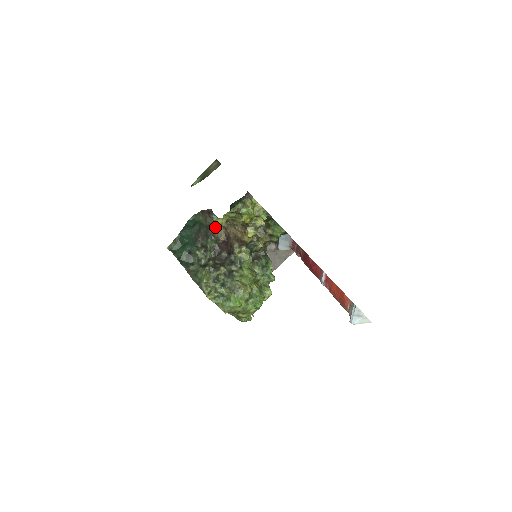
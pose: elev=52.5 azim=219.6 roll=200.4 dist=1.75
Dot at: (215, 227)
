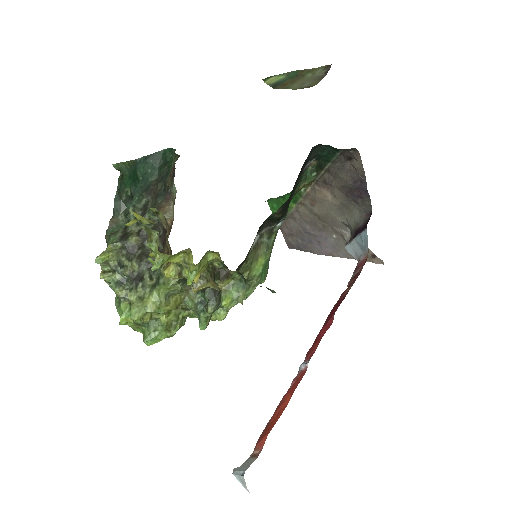
Dot at: (166, 202)
